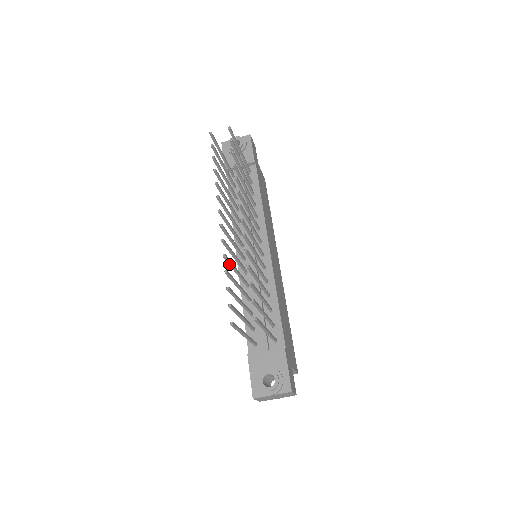
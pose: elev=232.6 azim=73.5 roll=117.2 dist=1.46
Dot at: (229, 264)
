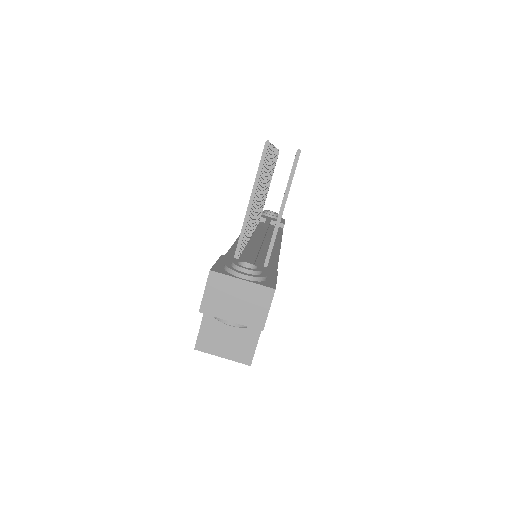
Dot at: occluded
